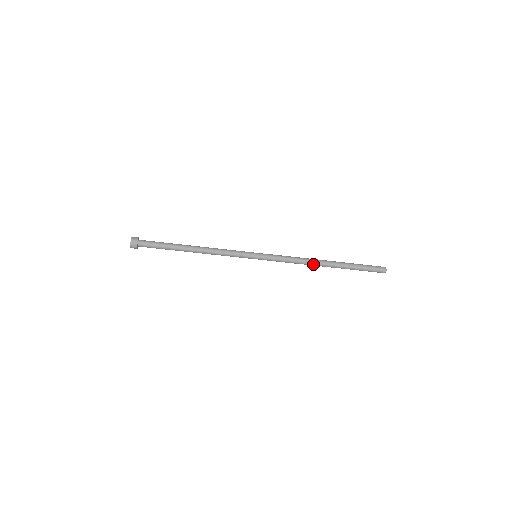
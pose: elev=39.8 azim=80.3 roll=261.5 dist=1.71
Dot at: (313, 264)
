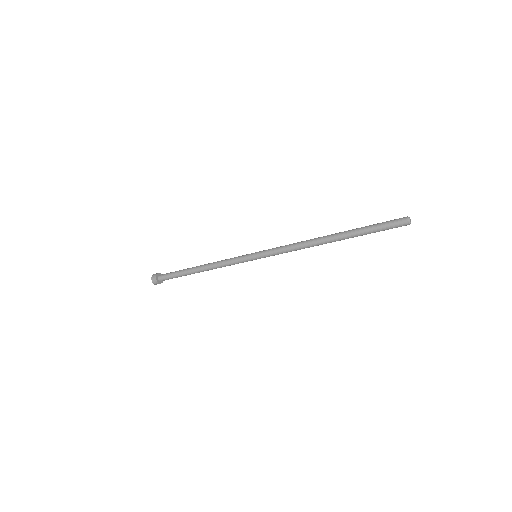
Dot at: occluded
